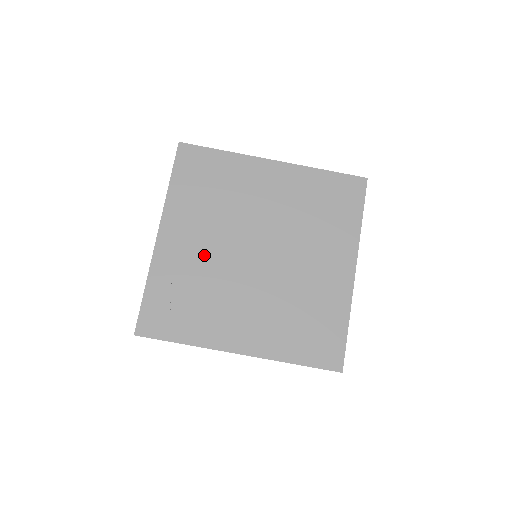
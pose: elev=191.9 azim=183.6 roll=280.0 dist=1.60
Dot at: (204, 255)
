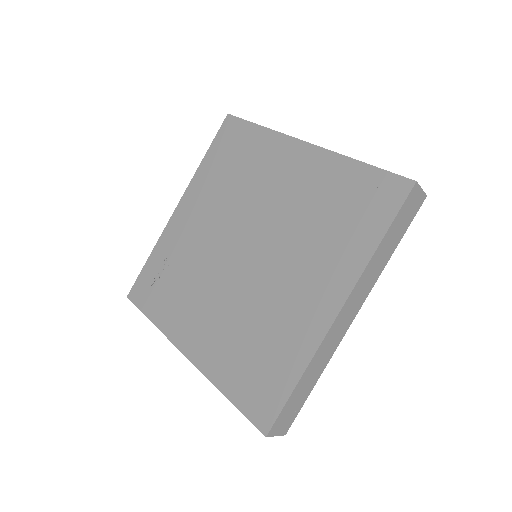
Dot at: (200, 239)
